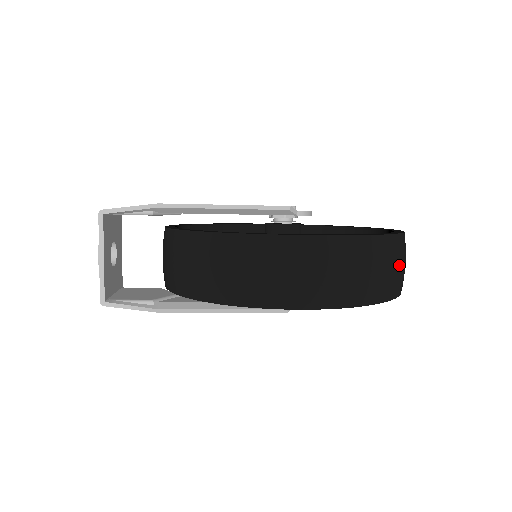
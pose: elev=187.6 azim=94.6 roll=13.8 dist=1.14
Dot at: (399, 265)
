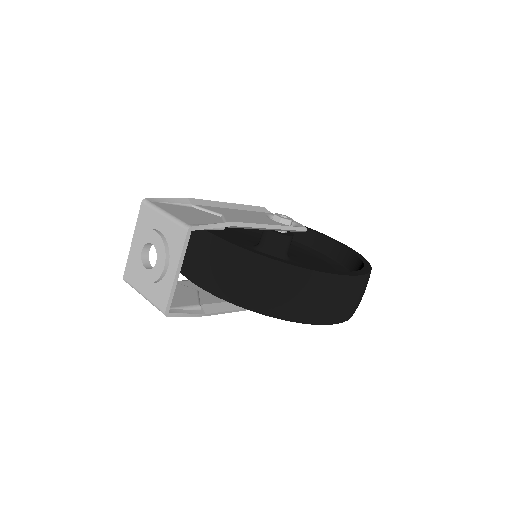
Dot at: occluded
